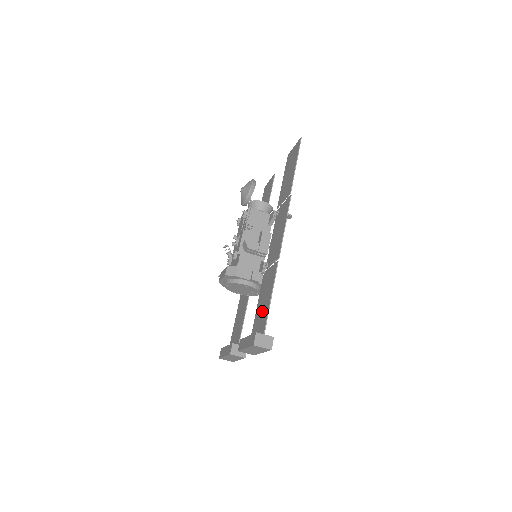
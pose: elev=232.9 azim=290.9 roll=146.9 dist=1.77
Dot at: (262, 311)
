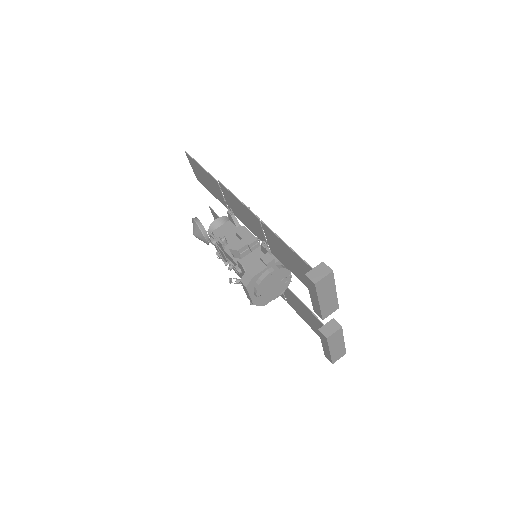
Dot at: (296, 266)
